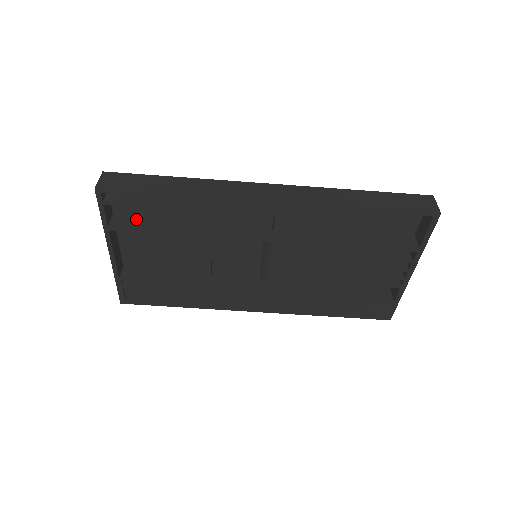
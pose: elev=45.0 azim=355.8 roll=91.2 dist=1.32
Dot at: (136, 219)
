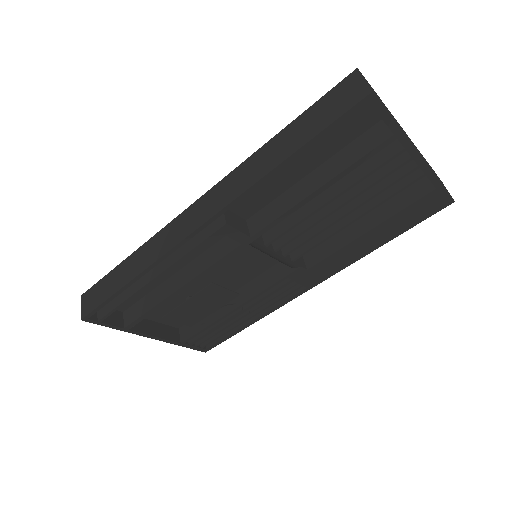
Dot at: (138, 306)
